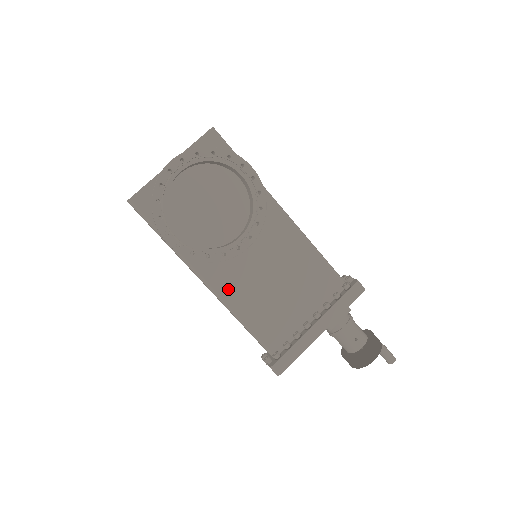
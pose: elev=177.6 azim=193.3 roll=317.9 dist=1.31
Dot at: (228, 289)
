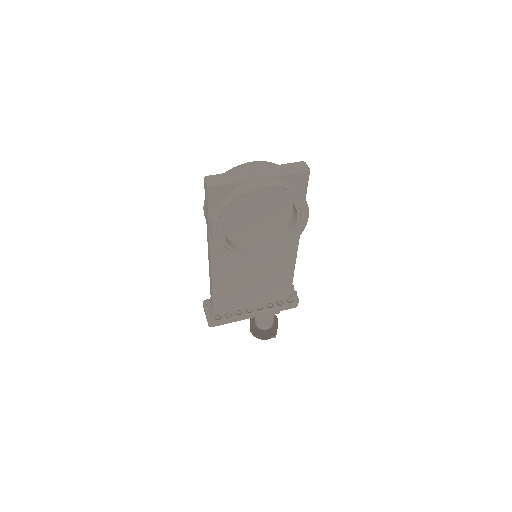
Dot at: (223, 270)
